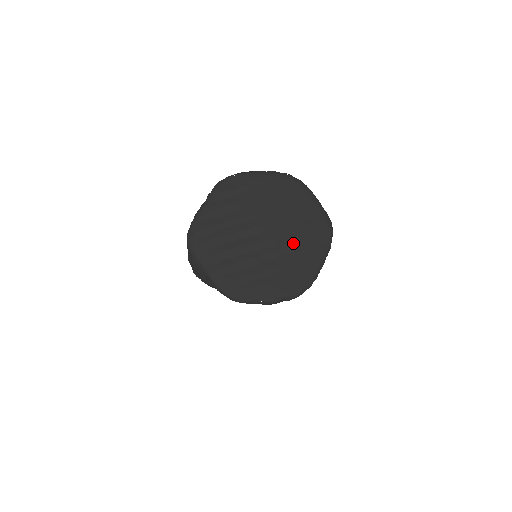
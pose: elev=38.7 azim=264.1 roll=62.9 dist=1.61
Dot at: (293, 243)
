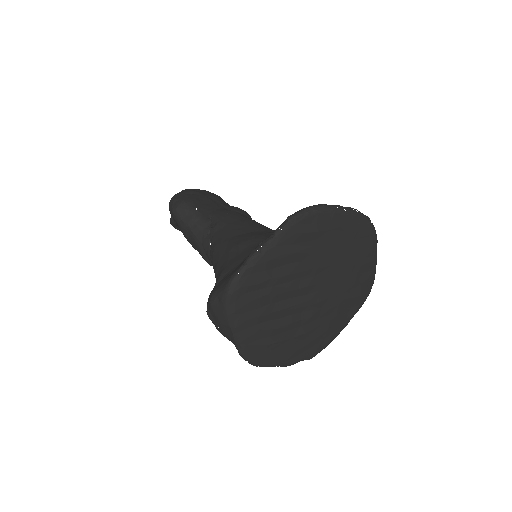
Dot at: (336, 306)
